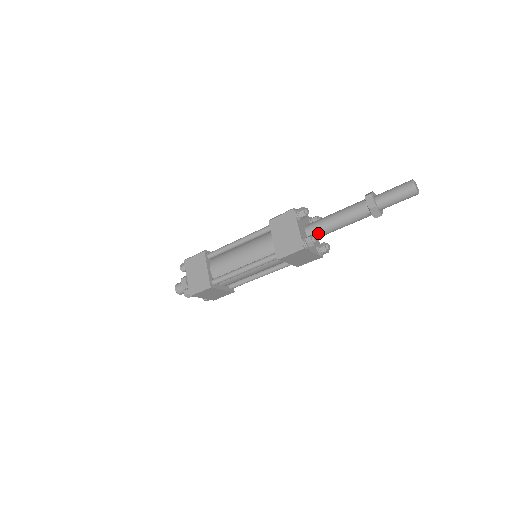
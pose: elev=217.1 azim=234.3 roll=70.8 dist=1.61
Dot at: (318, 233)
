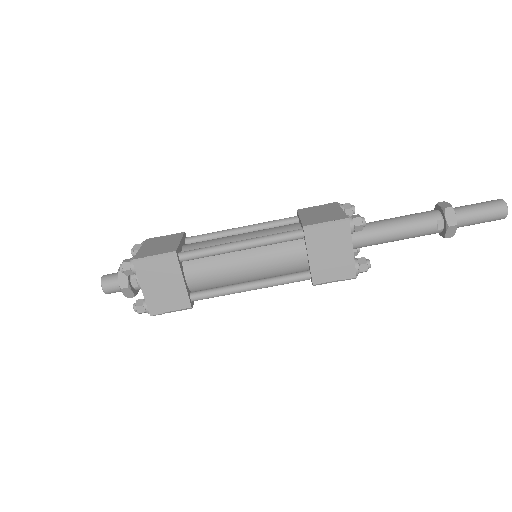
Dot at: (363, 231)
